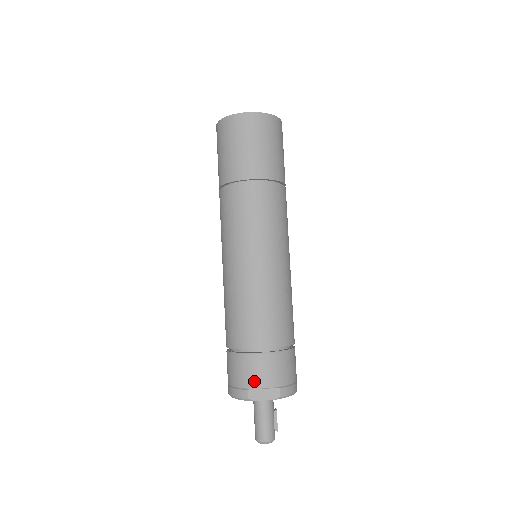
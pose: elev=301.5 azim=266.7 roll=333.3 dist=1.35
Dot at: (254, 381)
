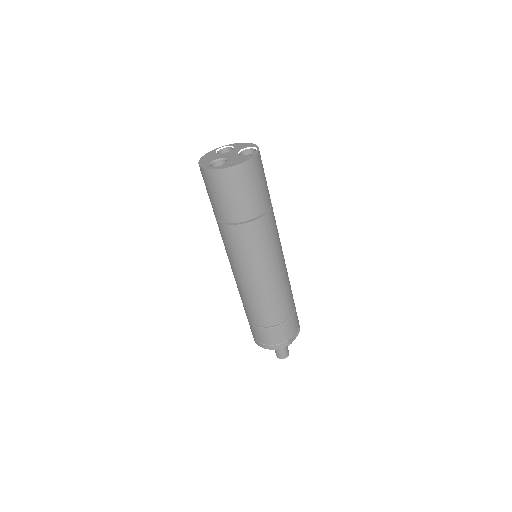
Dot at: (291, 334)
